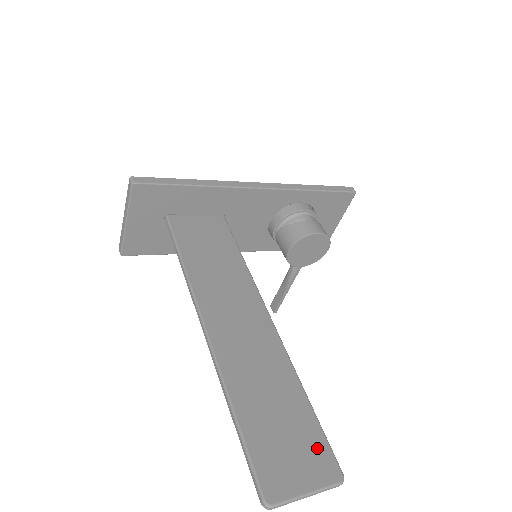
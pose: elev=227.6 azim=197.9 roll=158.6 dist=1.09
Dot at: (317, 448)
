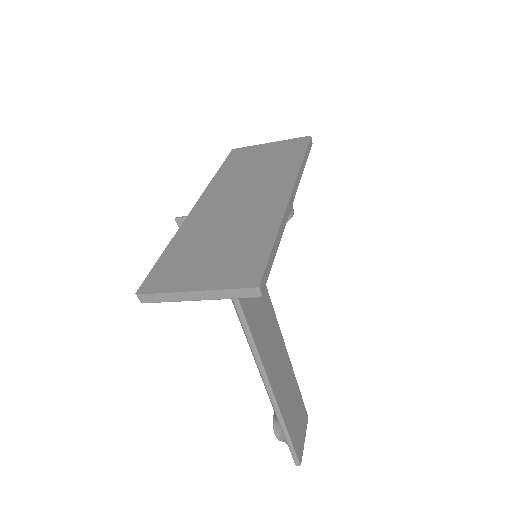
Dot at: (303, 412)
